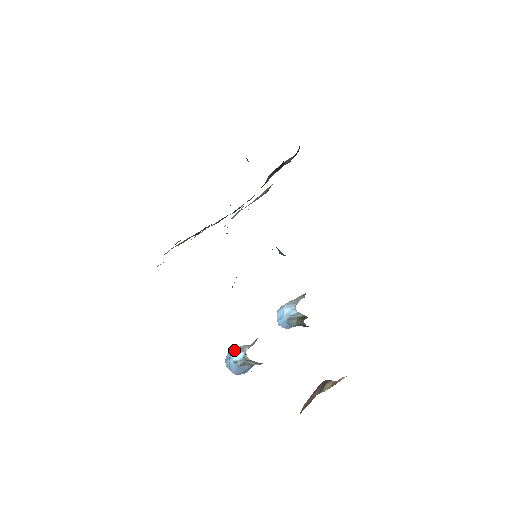
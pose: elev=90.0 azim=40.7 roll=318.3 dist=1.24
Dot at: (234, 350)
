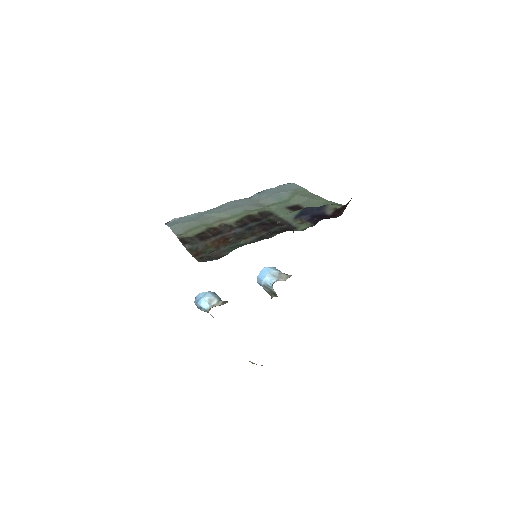
Dot at: (204, 298)
